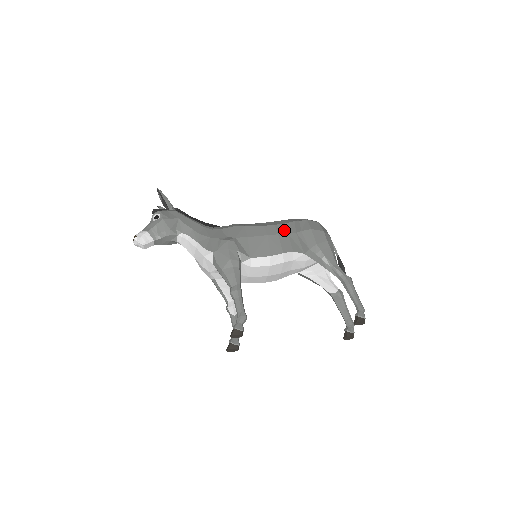
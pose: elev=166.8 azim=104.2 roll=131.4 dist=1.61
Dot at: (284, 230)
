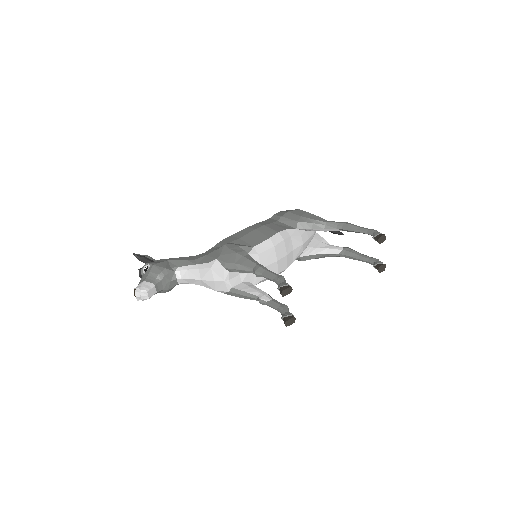
Dot at: (266, 223)
